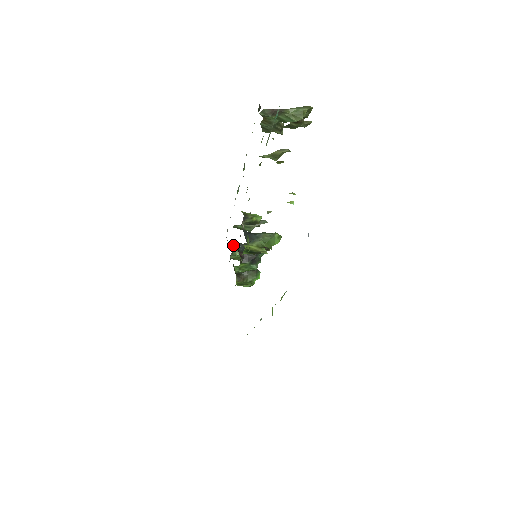
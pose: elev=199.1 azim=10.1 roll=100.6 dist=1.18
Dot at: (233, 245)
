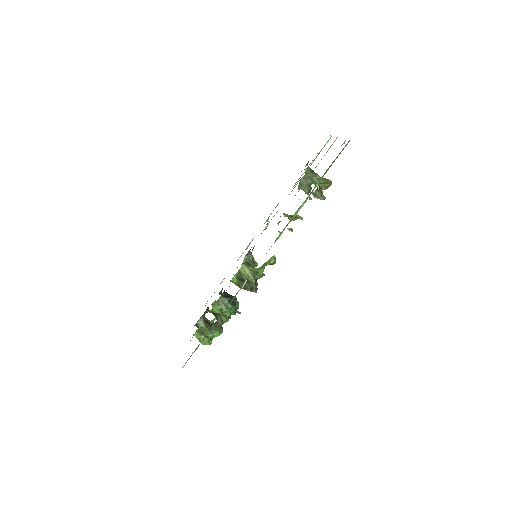
Dot at: occluded
